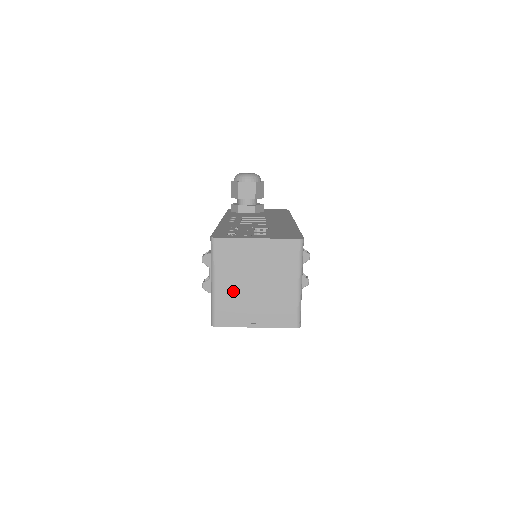
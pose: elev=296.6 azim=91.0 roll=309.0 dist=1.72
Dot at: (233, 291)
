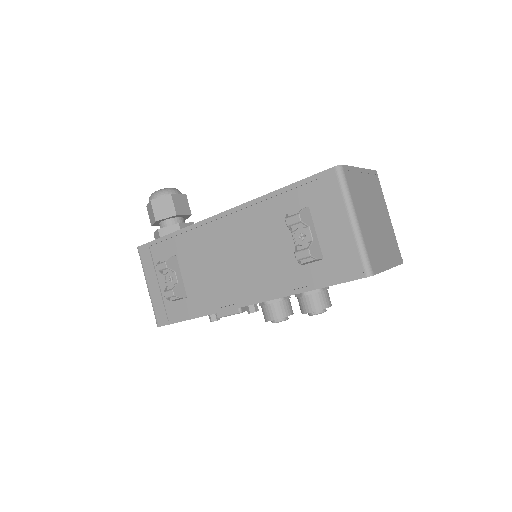
Dot at: (368, 228)
